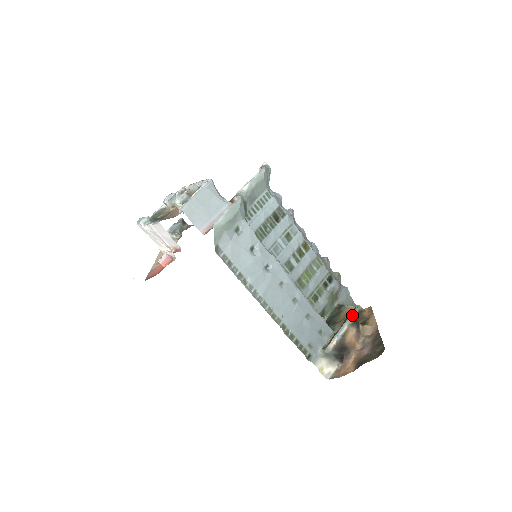
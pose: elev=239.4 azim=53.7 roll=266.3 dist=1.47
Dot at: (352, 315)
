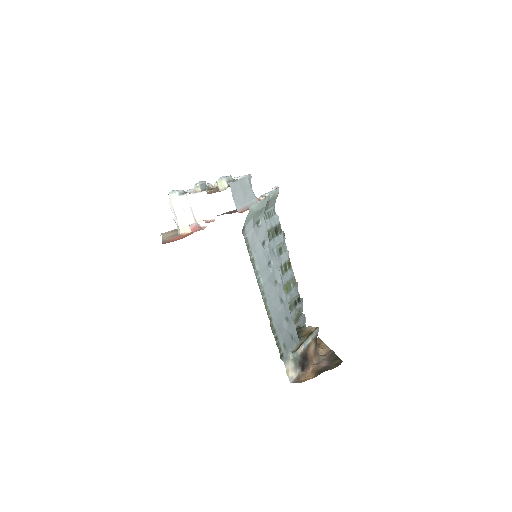
Dot at: (315, 332)
